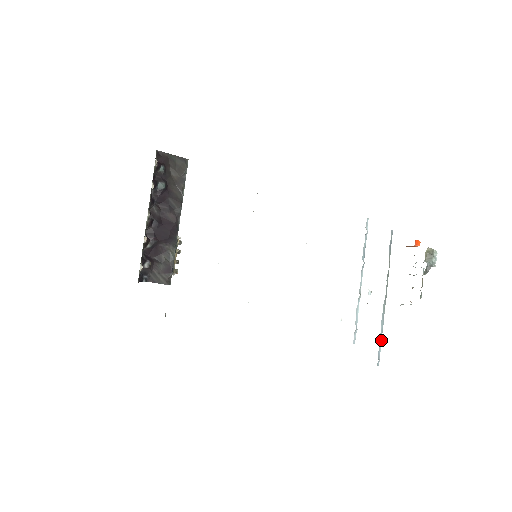
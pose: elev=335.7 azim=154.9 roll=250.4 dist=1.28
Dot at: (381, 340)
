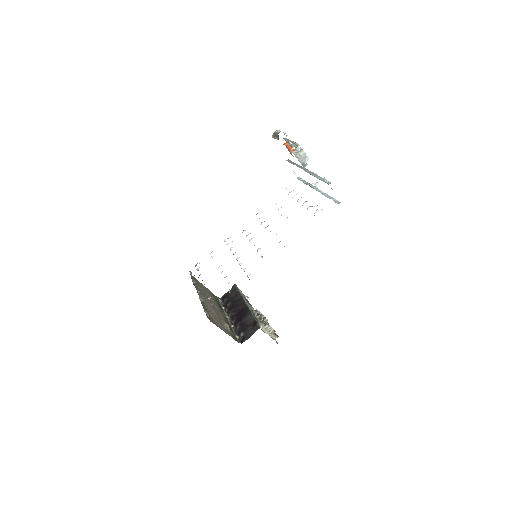
Dot at: (322, 178)
